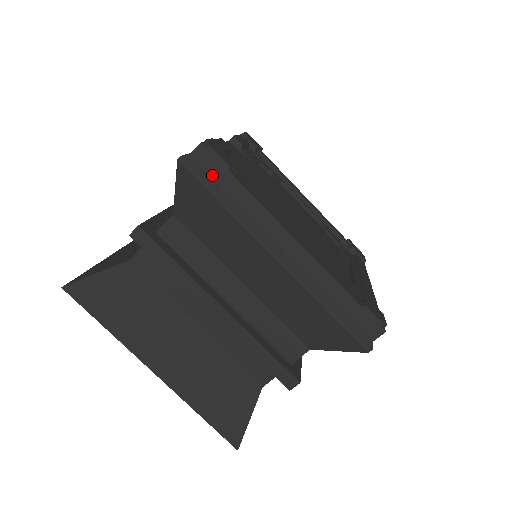
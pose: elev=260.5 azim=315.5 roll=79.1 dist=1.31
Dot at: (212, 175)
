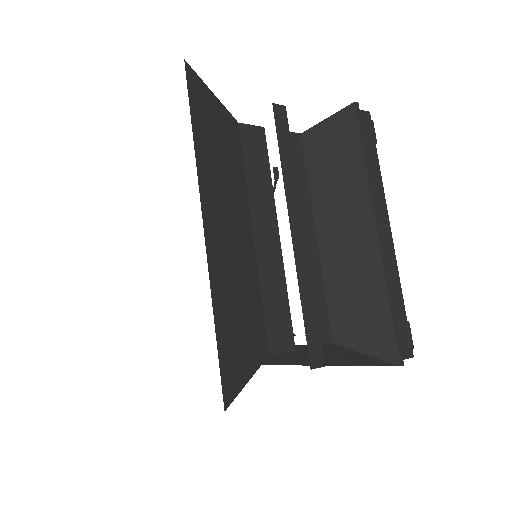
Dot at: (365, 135)
